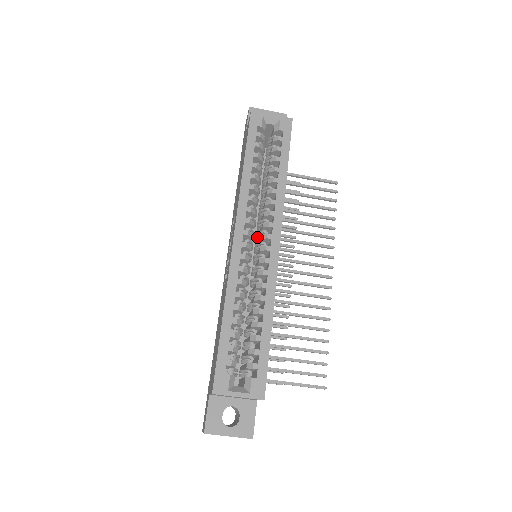
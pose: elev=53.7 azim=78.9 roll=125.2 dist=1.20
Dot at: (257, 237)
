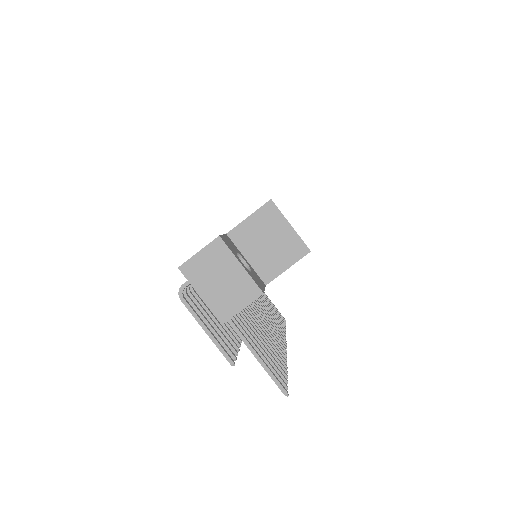
Dot at: occluded
